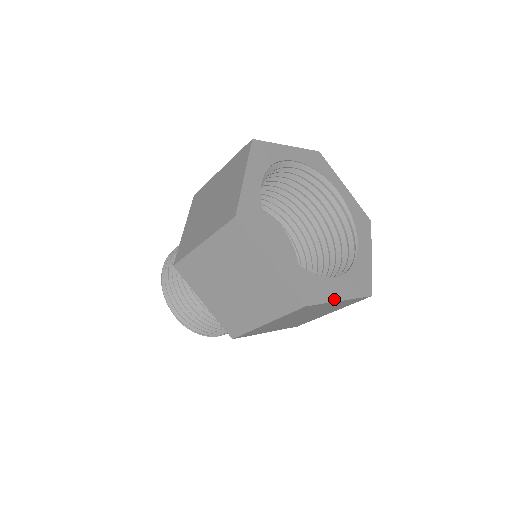
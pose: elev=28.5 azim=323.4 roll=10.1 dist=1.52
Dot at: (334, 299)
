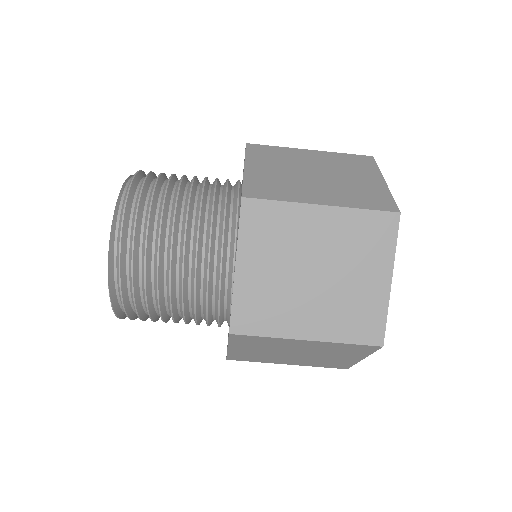
Dot at: (392, 268)
